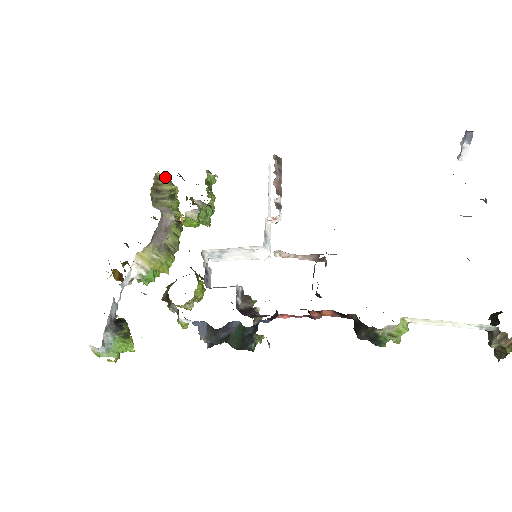
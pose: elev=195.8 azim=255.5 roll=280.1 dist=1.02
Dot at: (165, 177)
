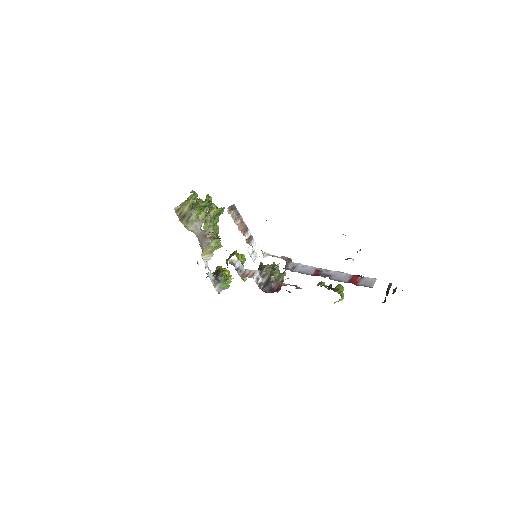
Dot at: (180, 205)
